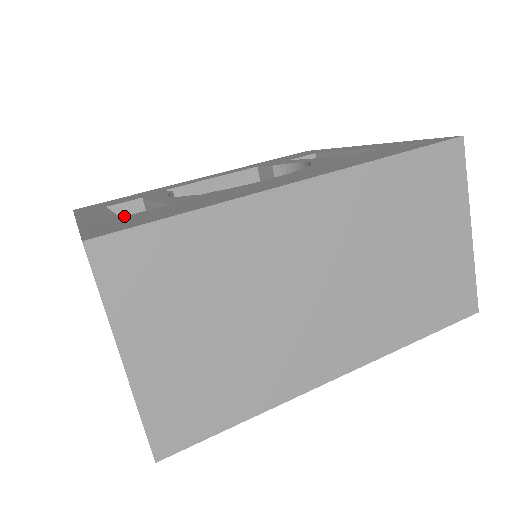
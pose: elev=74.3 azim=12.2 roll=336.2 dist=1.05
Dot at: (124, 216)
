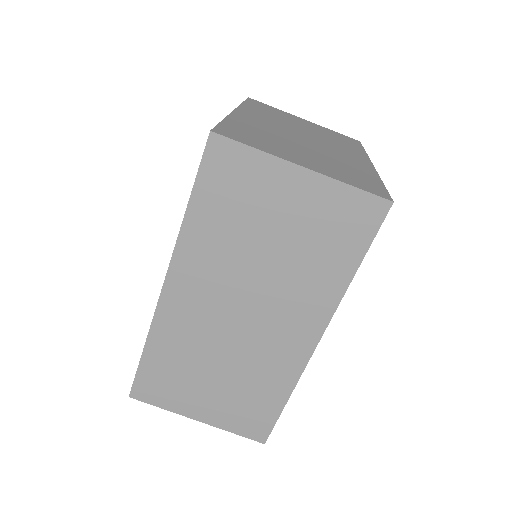
Dot at: occluded
